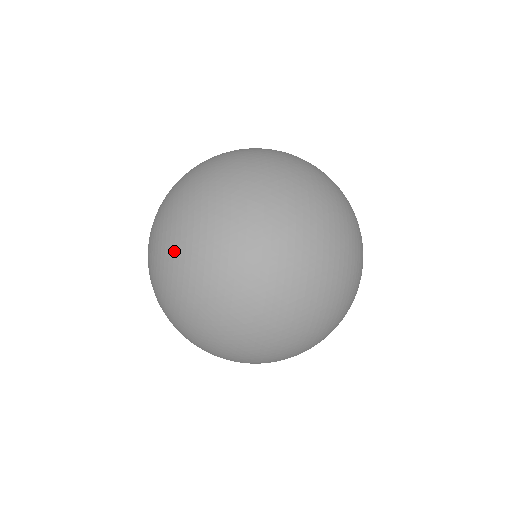
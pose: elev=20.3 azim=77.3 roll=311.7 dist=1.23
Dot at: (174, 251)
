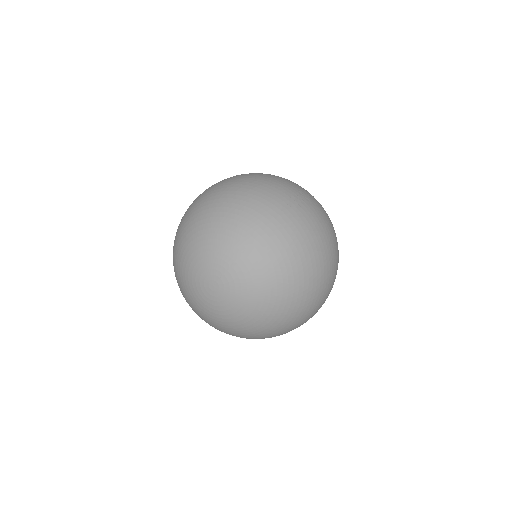
Dot at: (275, 304)
